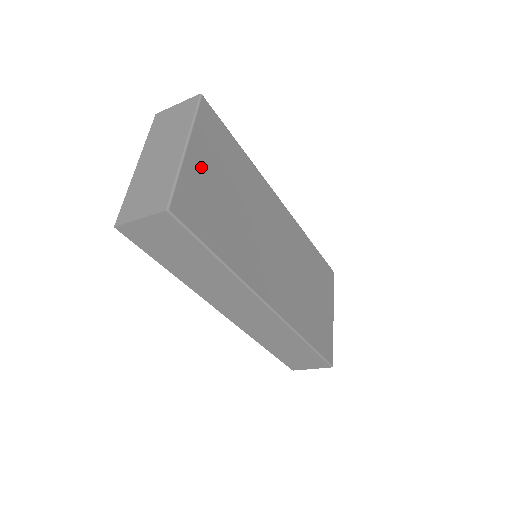
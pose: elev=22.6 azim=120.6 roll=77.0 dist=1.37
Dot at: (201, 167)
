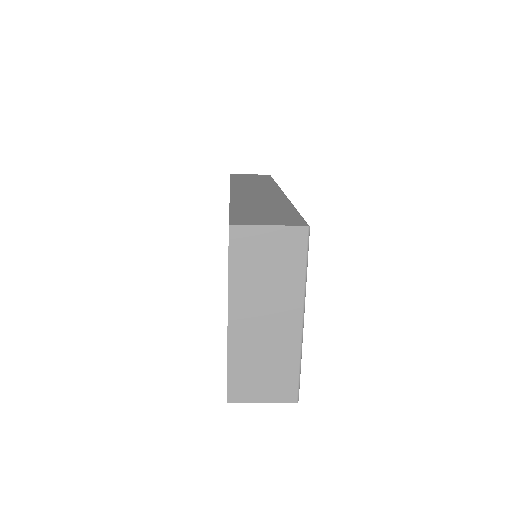
Dot at: occluded
